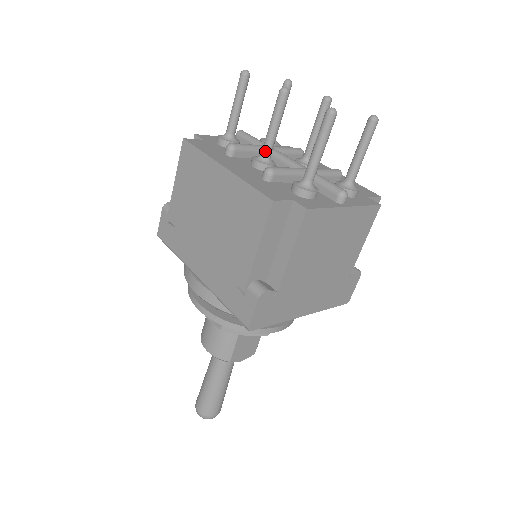
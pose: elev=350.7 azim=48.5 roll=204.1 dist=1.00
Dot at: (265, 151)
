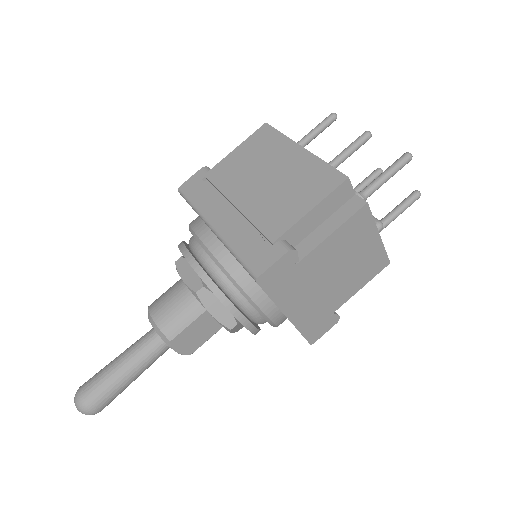
Dot at: occluded
